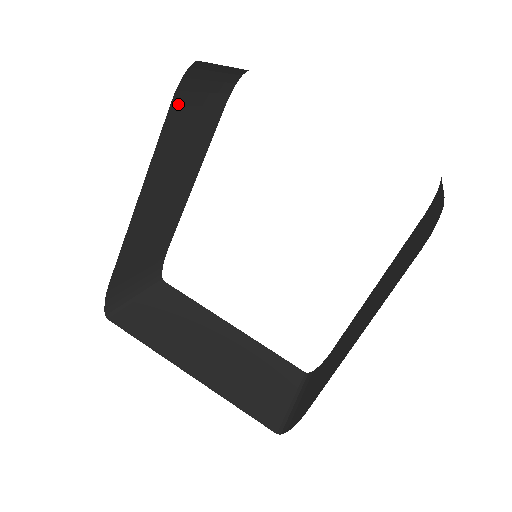
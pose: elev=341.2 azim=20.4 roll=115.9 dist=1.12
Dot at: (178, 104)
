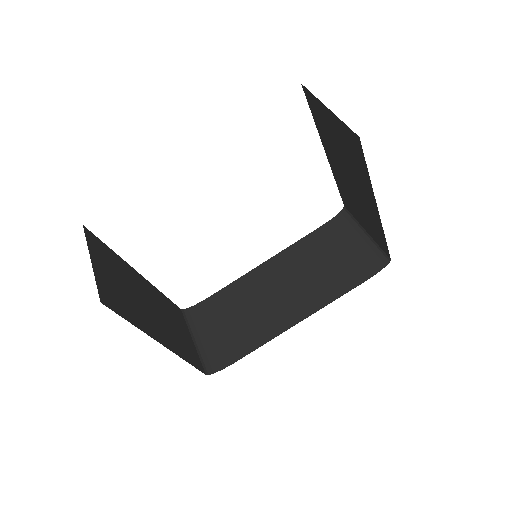
Dot at: occluded
